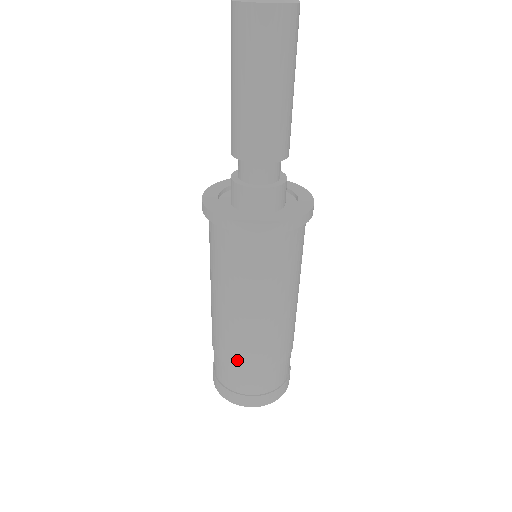
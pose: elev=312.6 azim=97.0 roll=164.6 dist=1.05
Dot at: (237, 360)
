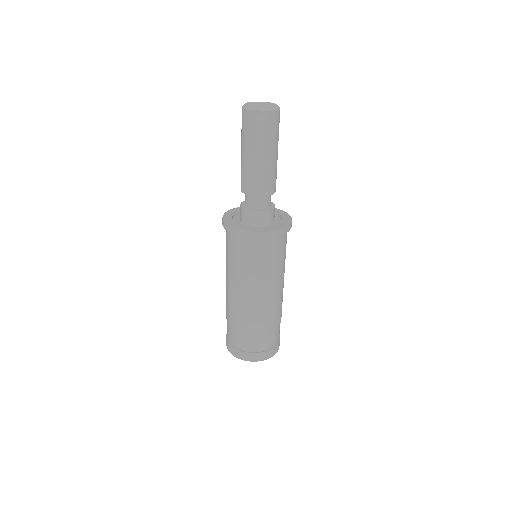
Dot at: (234, 321)
